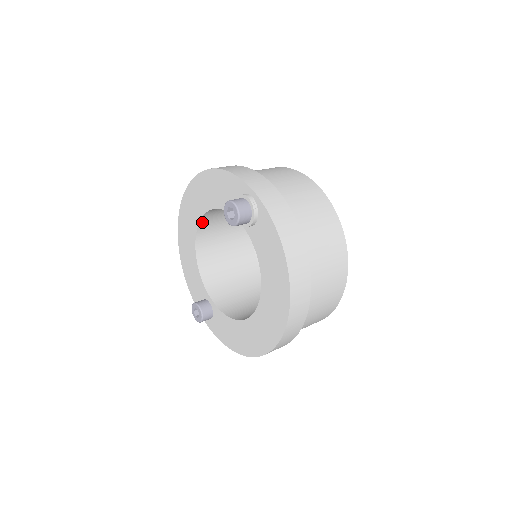
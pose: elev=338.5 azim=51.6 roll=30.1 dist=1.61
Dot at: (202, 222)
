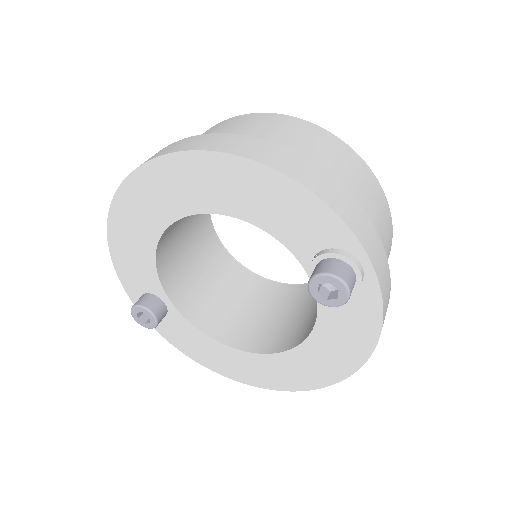
Dot at: (194, 211)
